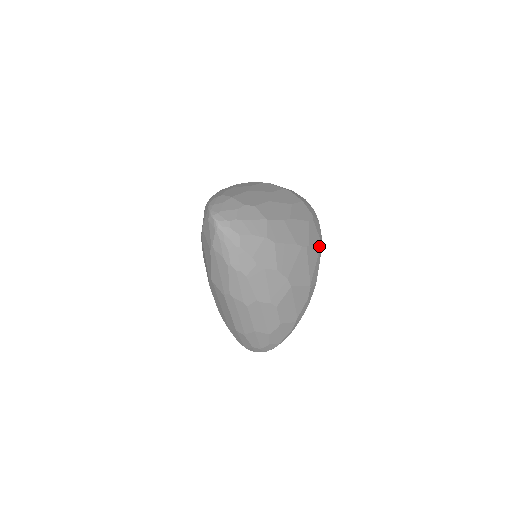
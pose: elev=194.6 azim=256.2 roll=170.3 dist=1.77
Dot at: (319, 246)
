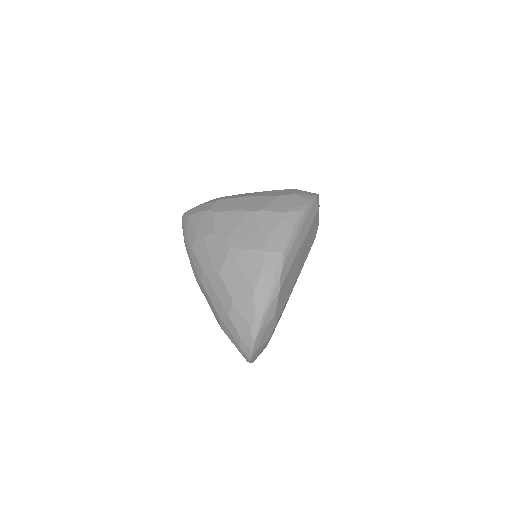
Dot at: (286, 213)
